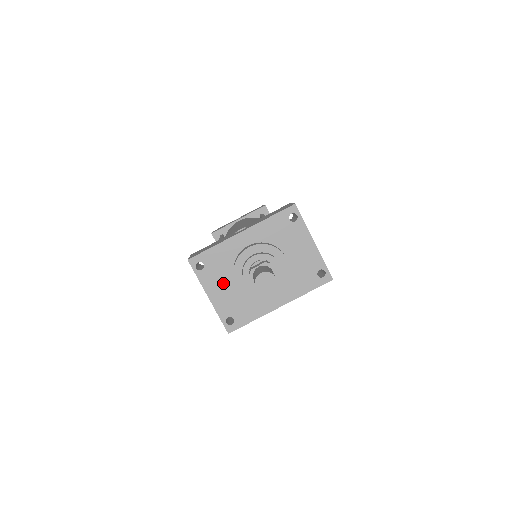
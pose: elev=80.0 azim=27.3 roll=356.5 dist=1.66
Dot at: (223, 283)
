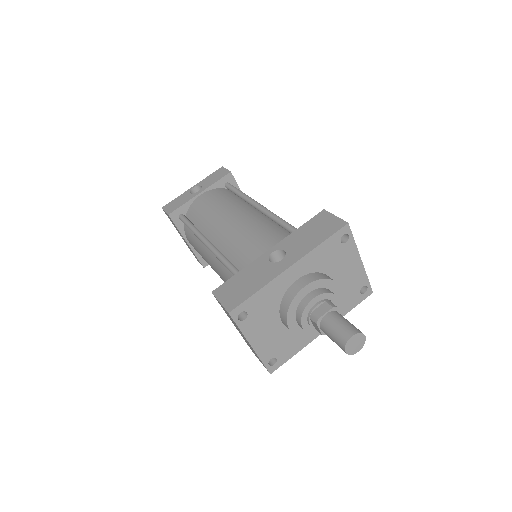
Dot at: (267, 327)
